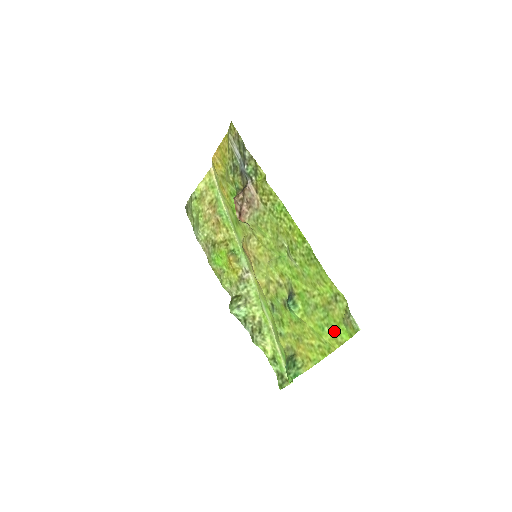
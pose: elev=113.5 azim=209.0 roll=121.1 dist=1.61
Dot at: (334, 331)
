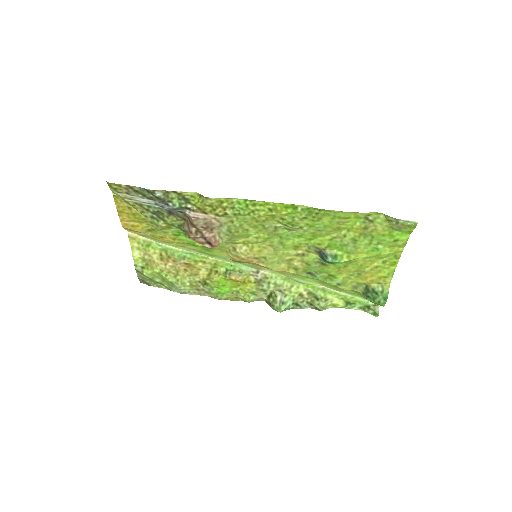
Dot at: (390, 242)
